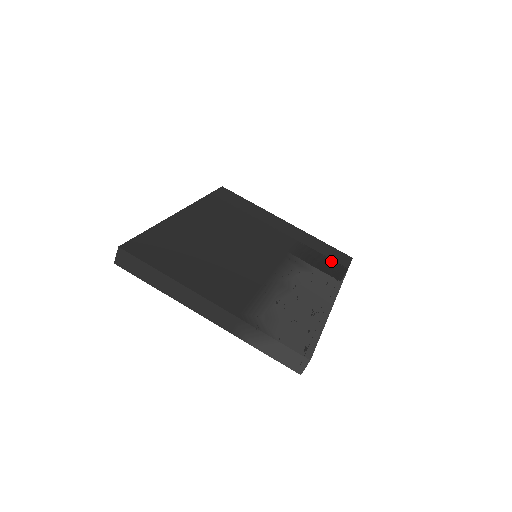
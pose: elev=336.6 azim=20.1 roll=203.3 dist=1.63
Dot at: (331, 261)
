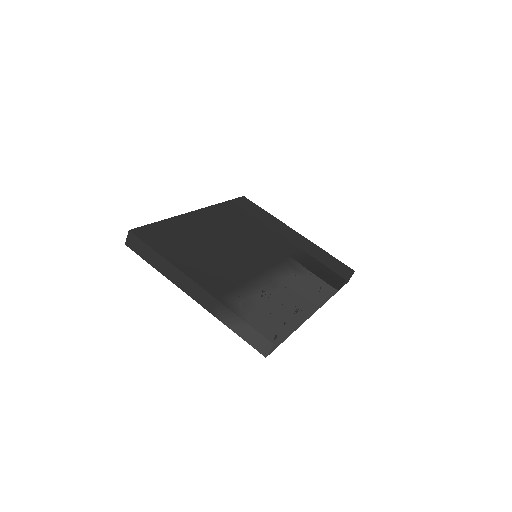
Dot at: (330, 270)
